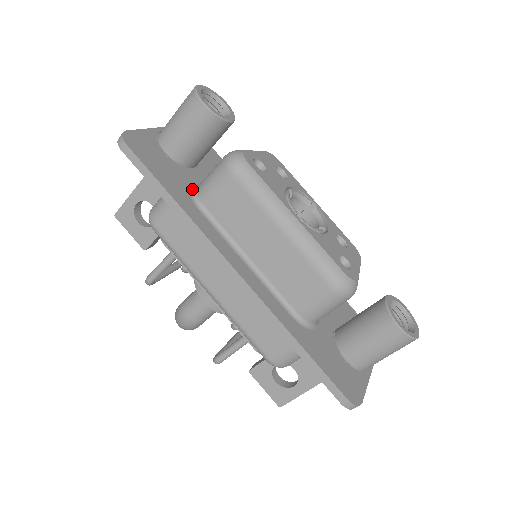
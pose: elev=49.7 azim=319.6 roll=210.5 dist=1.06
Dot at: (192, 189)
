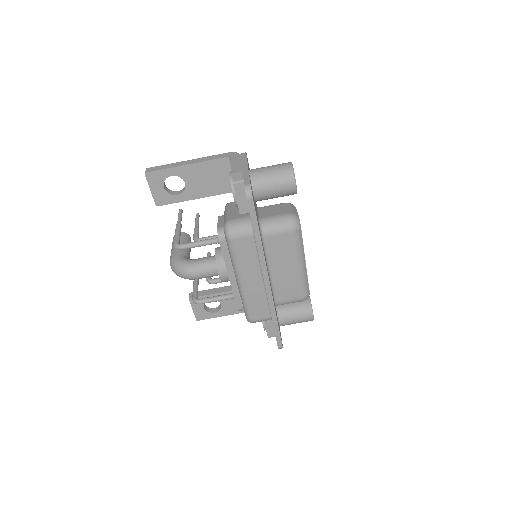
Dot at: (259, 223)
